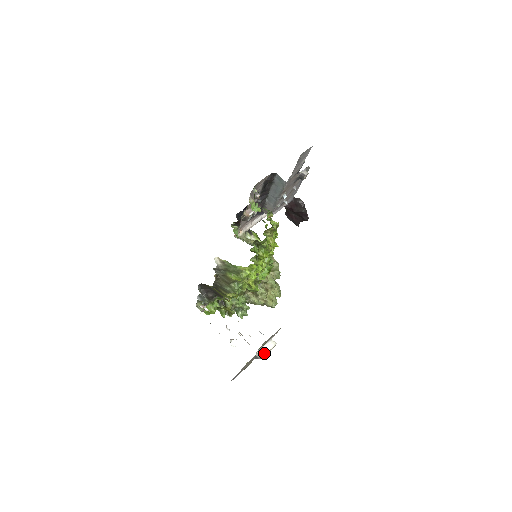
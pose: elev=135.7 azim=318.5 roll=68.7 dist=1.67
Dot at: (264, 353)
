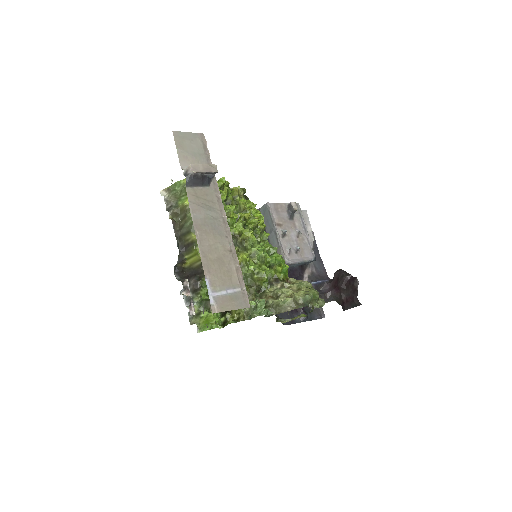
Dot at: (193, 165)
